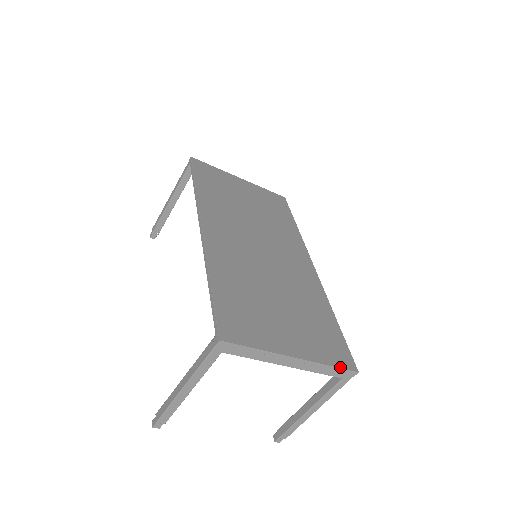
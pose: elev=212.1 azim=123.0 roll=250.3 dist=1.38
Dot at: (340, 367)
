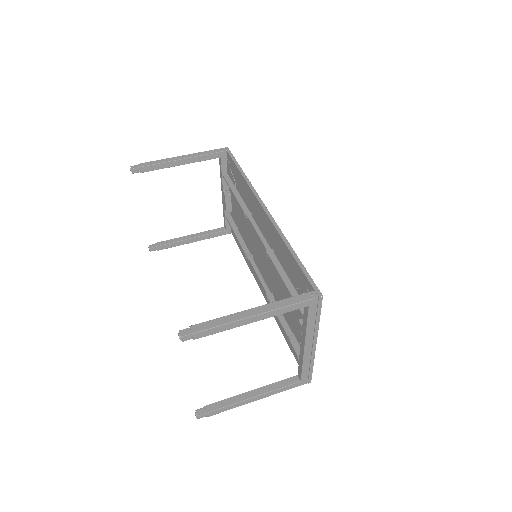
Dot at: (312, 370)
